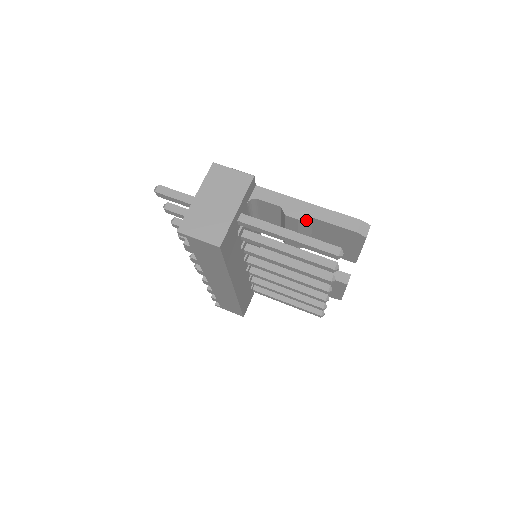
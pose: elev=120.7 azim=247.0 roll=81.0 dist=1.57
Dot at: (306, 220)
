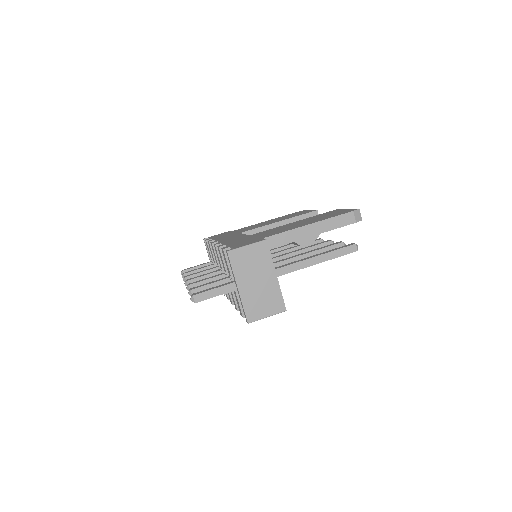
Dot at: (316, 237)
